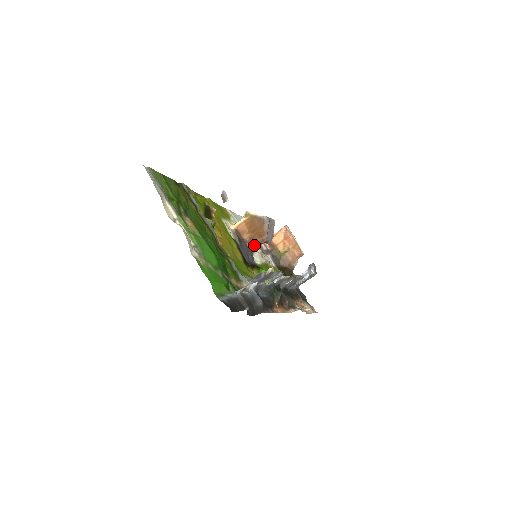
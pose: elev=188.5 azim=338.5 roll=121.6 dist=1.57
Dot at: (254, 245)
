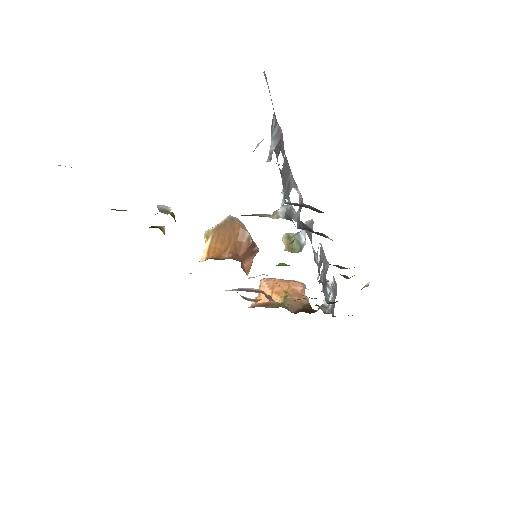
Dot at: (244, 267)
